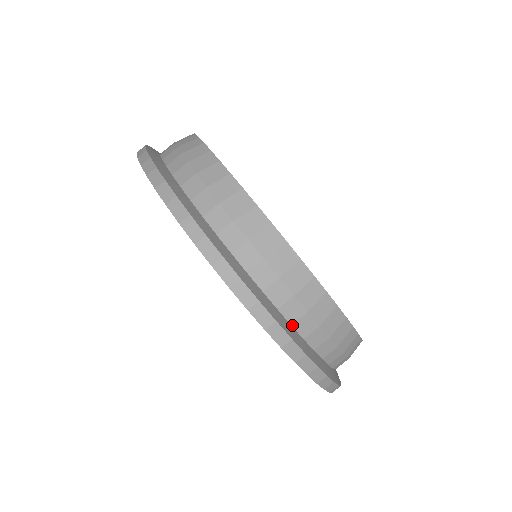
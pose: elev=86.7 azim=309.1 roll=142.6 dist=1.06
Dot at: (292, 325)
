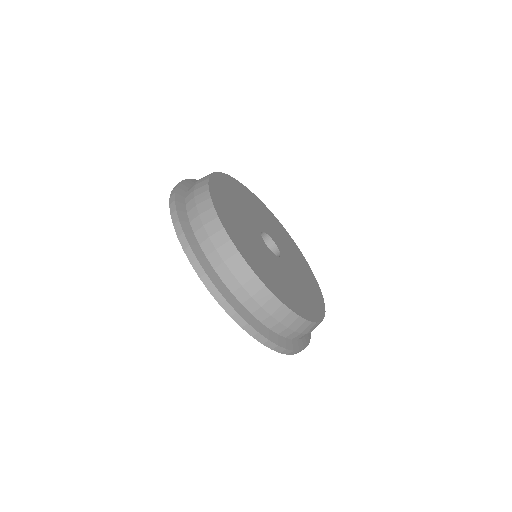
Dot at: (286, 337)
